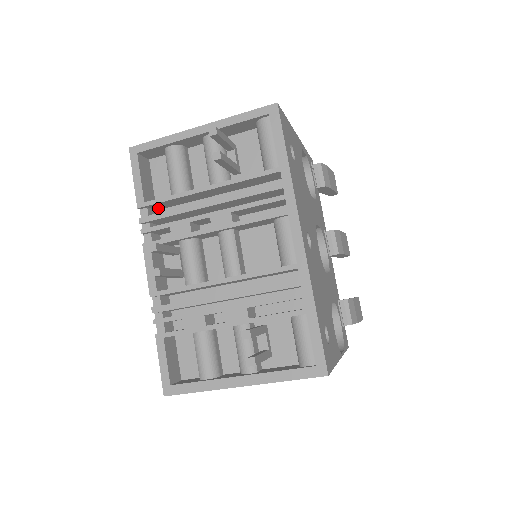
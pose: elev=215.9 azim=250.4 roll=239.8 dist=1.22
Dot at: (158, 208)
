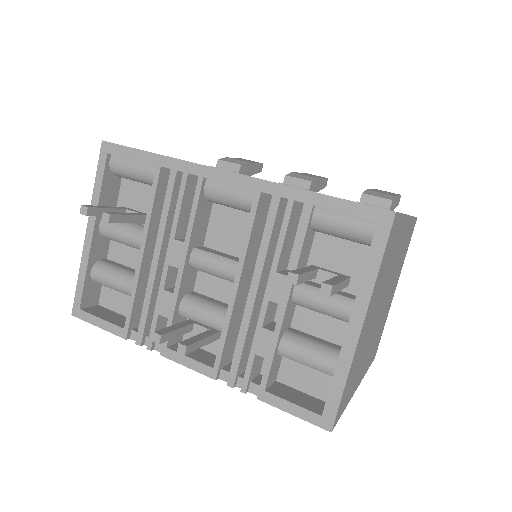
Dot at: occluded
